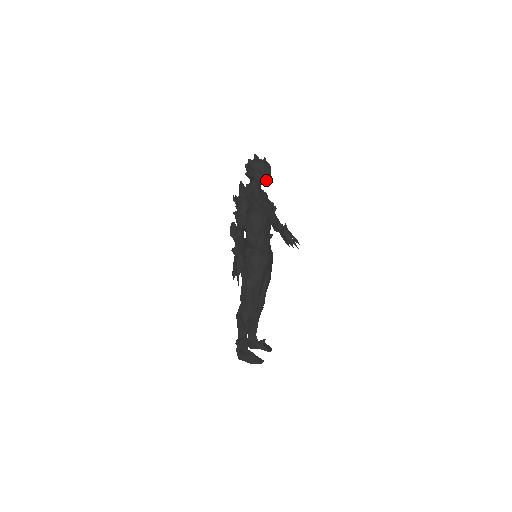
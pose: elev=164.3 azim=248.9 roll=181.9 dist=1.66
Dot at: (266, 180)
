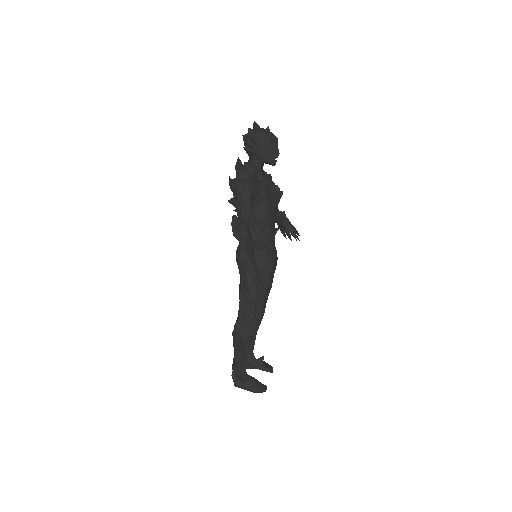
Dot at: (272, 157)
